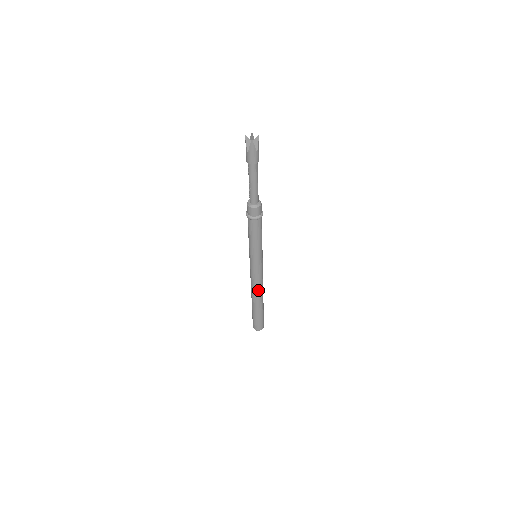
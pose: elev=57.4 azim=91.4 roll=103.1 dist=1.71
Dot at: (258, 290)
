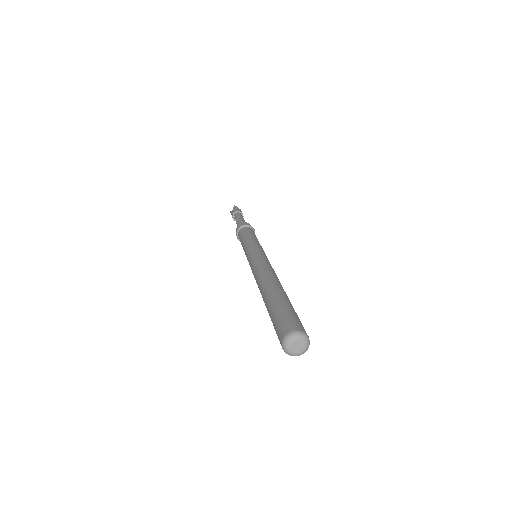
Dot at: (268, 272)
